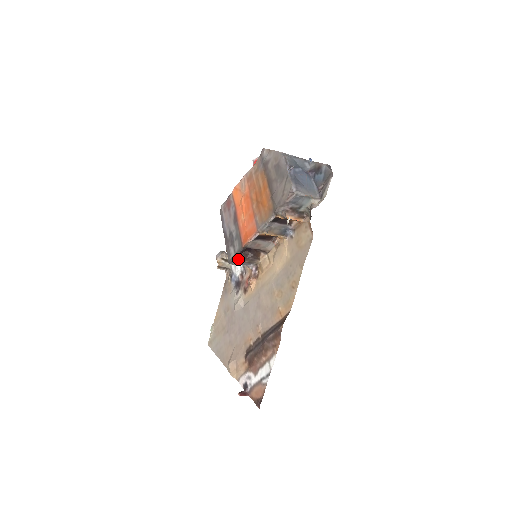
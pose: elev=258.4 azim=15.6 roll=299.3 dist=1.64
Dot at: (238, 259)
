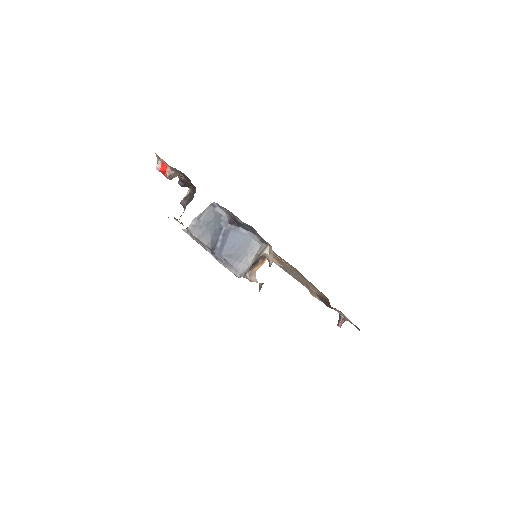
Dot at: occluded
